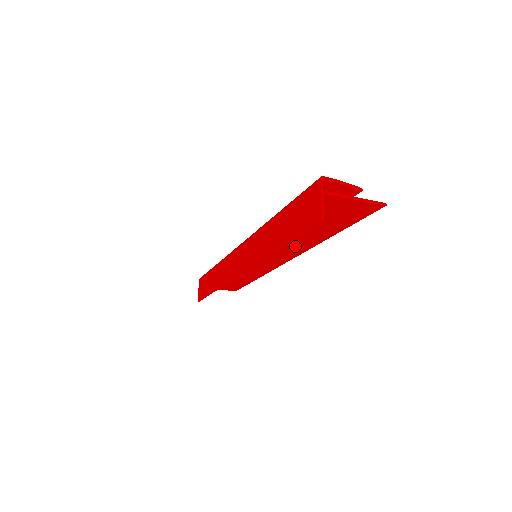
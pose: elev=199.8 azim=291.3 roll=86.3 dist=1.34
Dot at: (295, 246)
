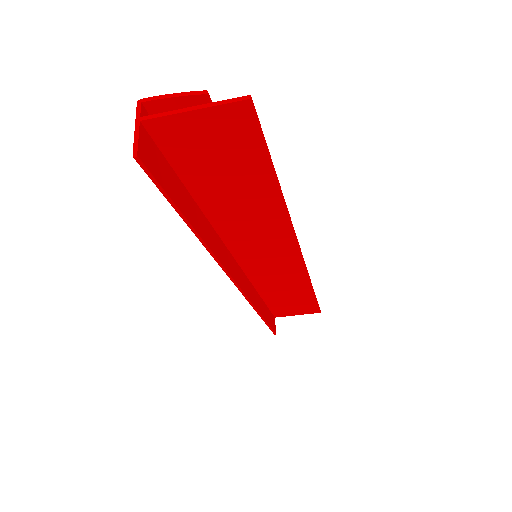
Dot at: (266, 224)
